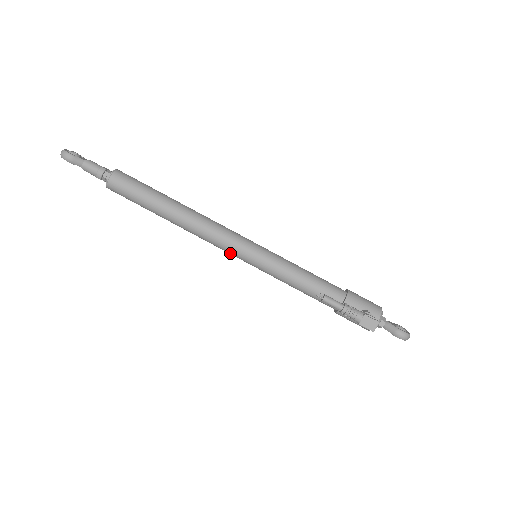
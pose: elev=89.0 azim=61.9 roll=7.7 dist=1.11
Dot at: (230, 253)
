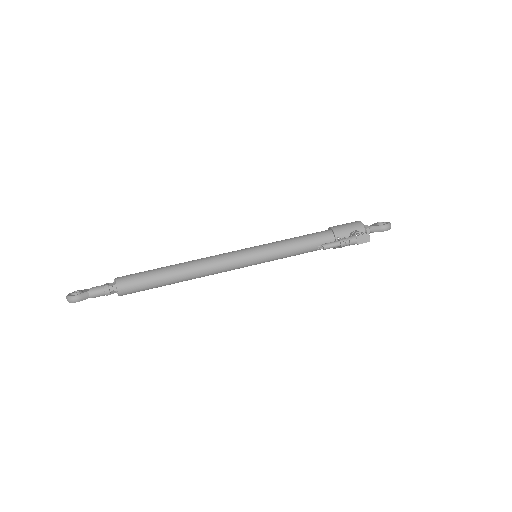
Dot at: (238, 268)
